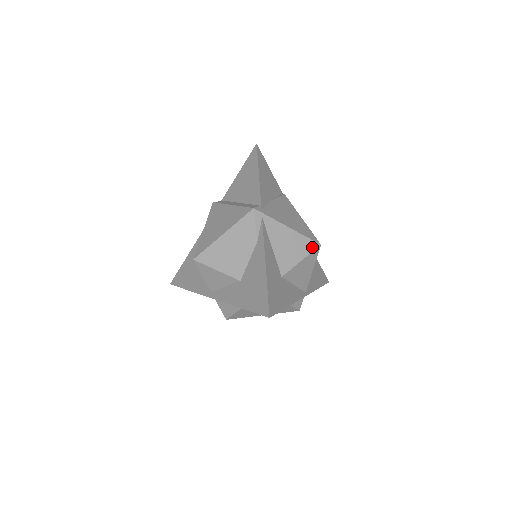
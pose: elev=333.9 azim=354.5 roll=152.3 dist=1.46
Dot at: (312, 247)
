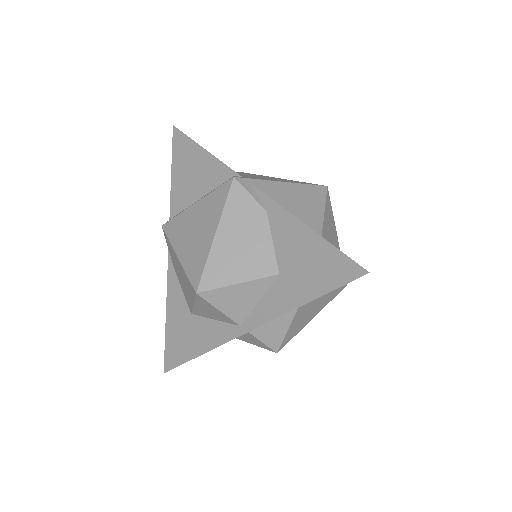
Dot at: (322, 192)
